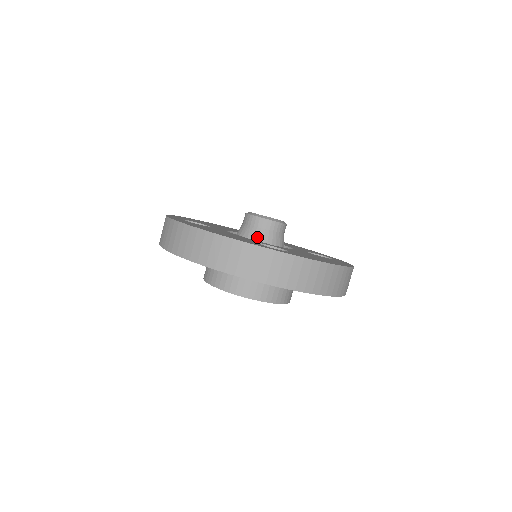
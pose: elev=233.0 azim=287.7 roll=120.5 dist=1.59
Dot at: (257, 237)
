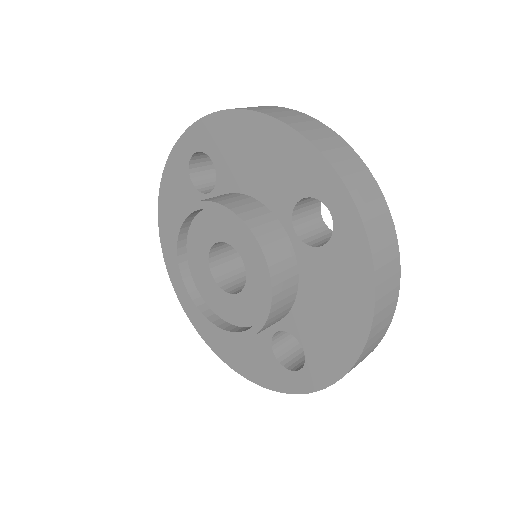
Dot at: occluded
